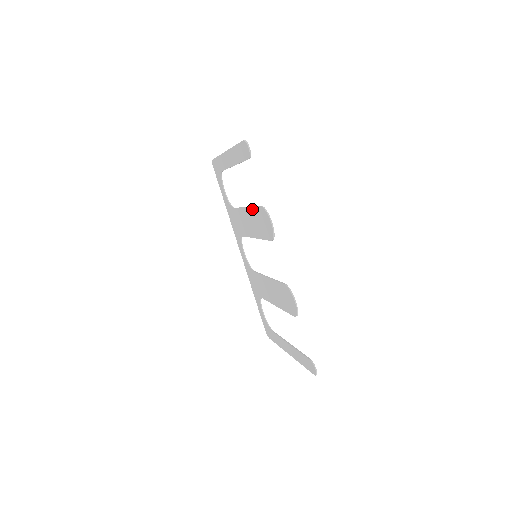
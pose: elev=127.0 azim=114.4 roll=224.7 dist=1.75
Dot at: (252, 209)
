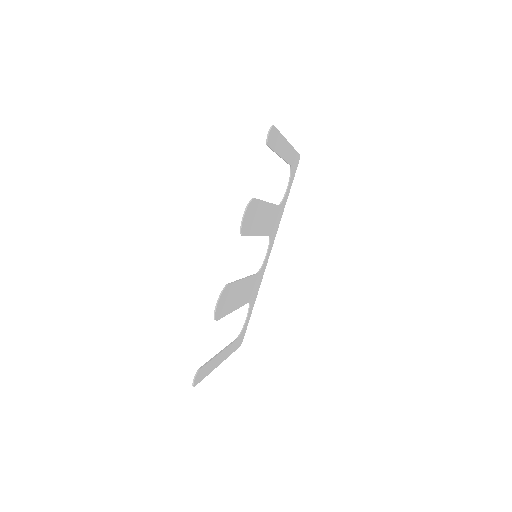
Dot at: (261, 202)
